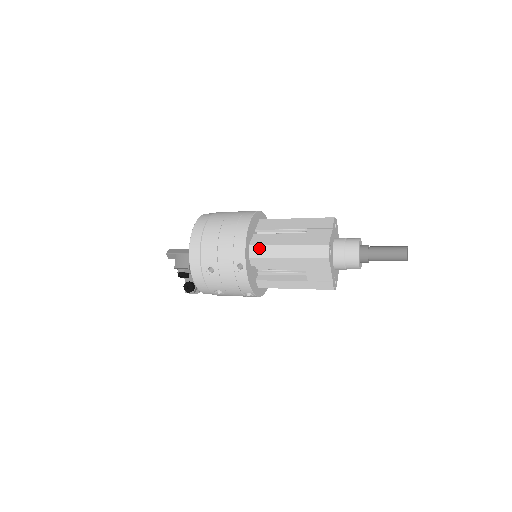
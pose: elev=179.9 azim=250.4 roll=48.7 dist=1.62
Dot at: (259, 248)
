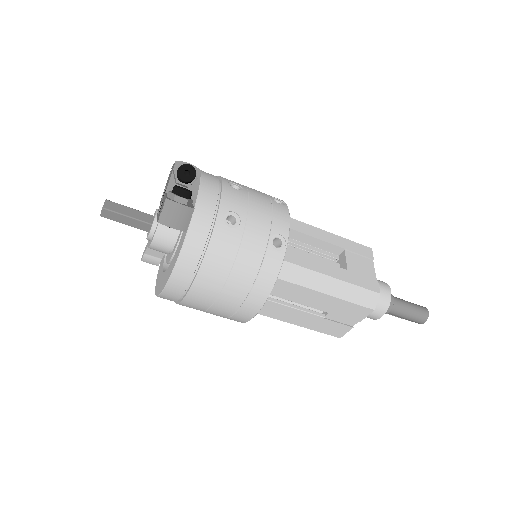
Dot at: occluded
